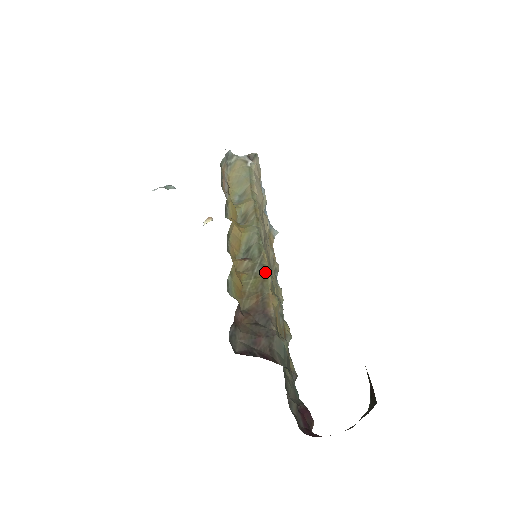
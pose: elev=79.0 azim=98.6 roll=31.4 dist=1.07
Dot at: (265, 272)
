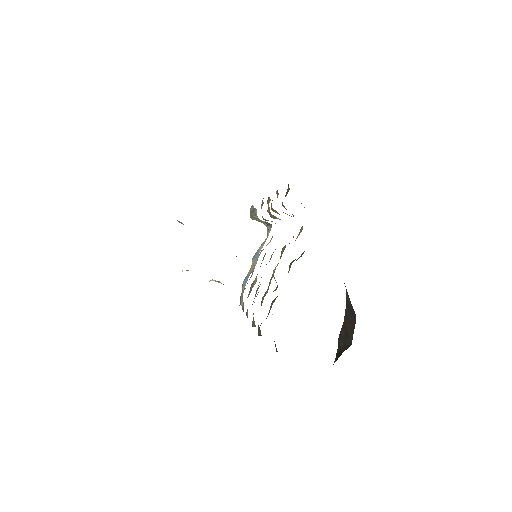
Dot at: occluded
